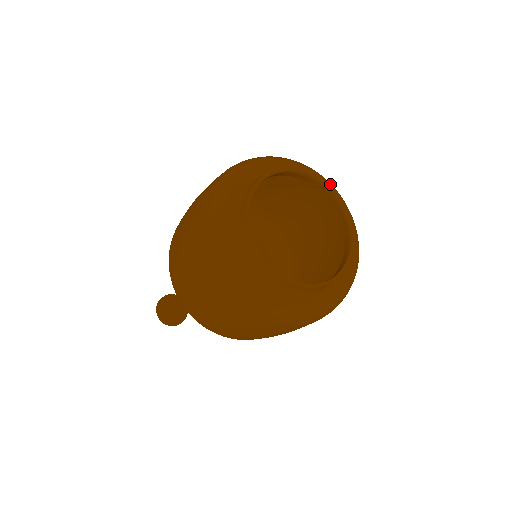
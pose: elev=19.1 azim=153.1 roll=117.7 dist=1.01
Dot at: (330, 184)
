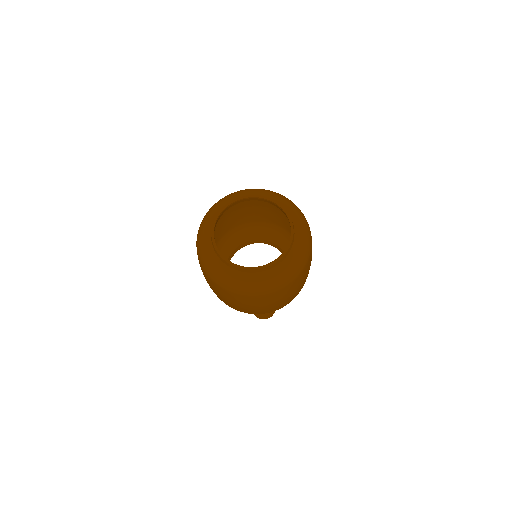
Dot at: (243, 192)
